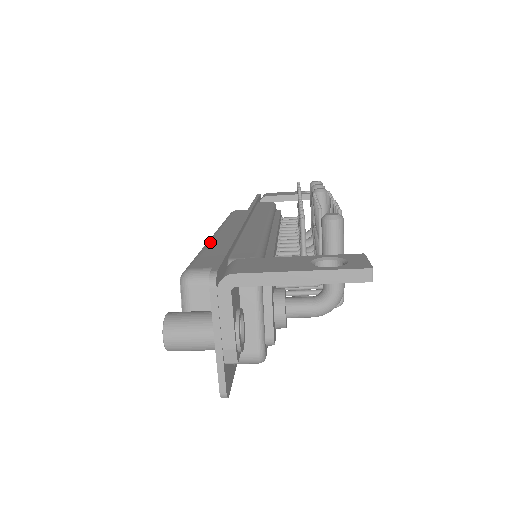
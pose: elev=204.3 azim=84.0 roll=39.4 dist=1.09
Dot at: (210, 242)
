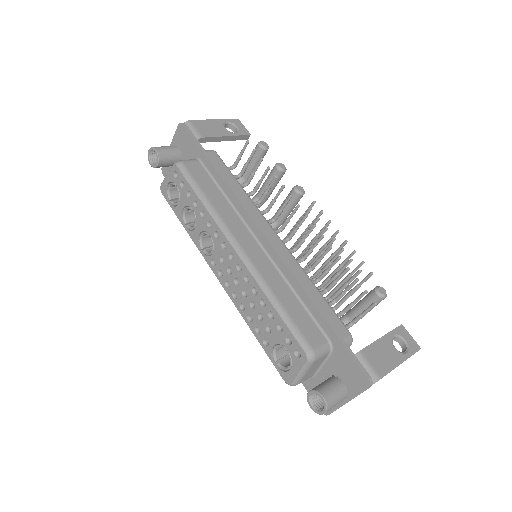
Dot at: (266, 282)
